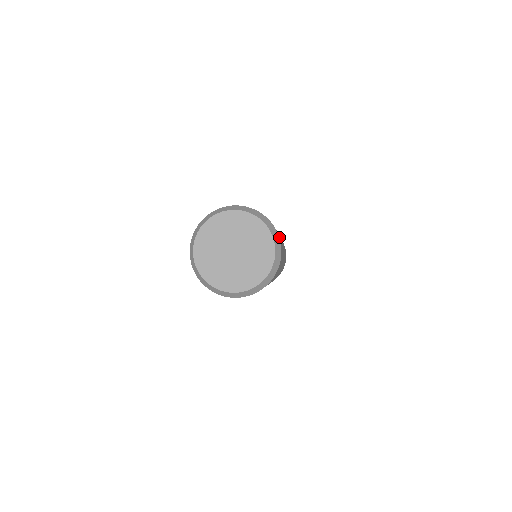
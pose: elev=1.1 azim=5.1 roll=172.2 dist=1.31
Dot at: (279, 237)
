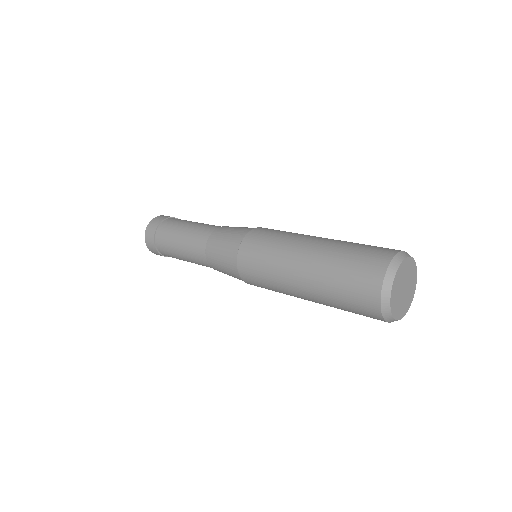
Dot at: occluded
